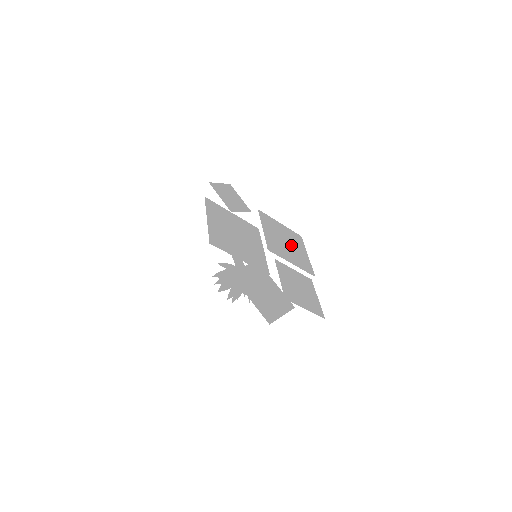
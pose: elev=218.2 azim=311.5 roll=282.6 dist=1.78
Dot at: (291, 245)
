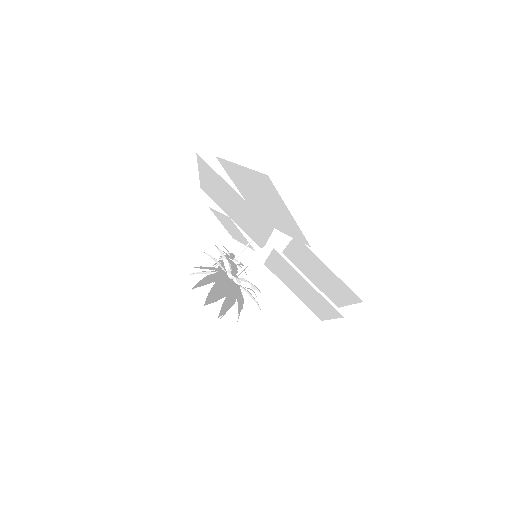
Dot at: (306, 295)
